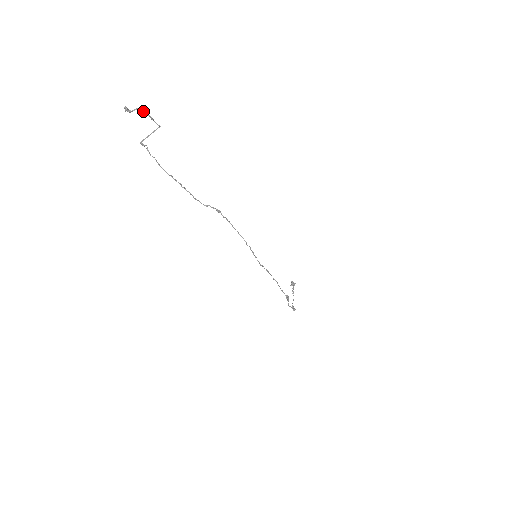
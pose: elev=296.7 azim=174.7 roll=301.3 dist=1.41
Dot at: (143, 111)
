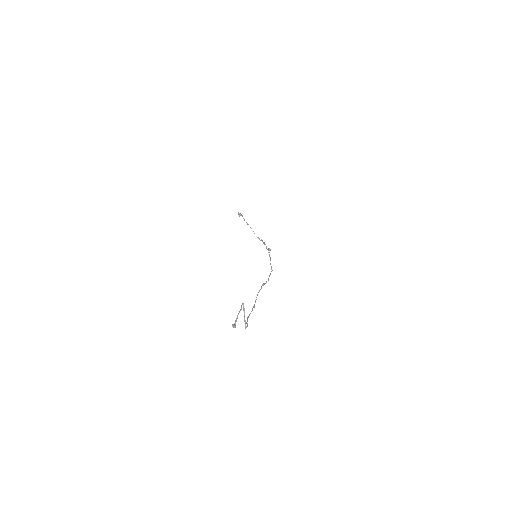
Dot at: occluded
